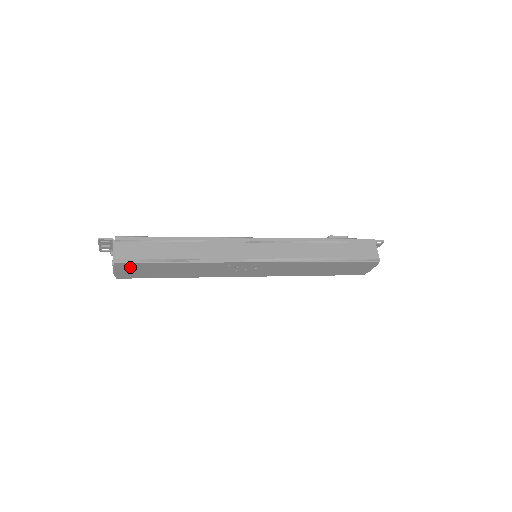
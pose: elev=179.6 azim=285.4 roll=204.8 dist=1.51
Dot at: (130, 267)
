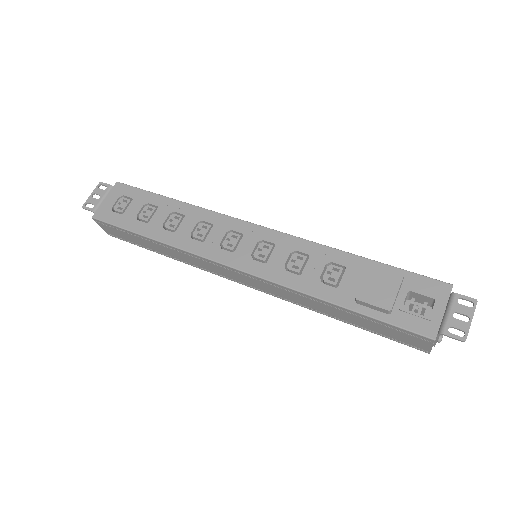
Dot at: occluded
